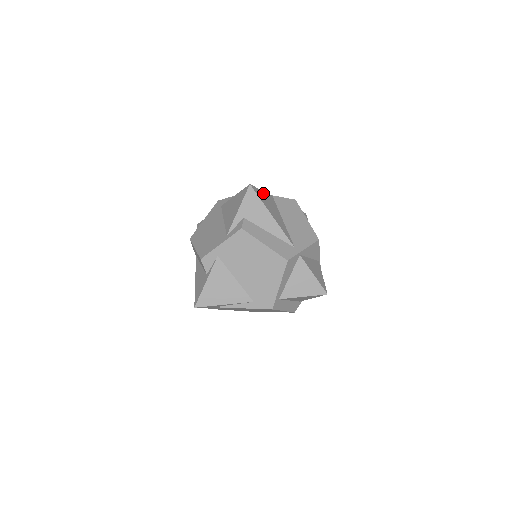
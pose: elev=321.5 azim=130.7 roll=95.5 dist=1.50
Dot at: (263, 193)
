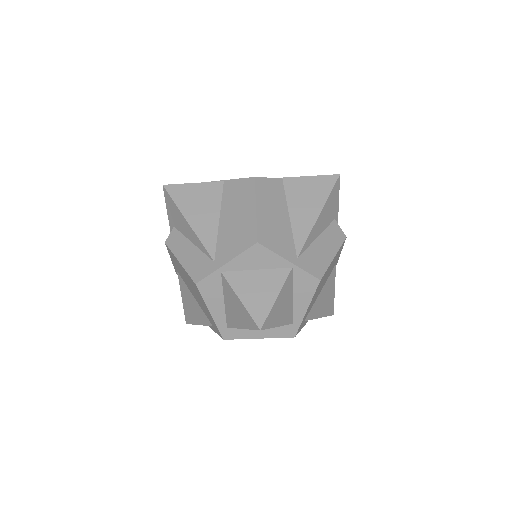
Dot at: (194, 187)
